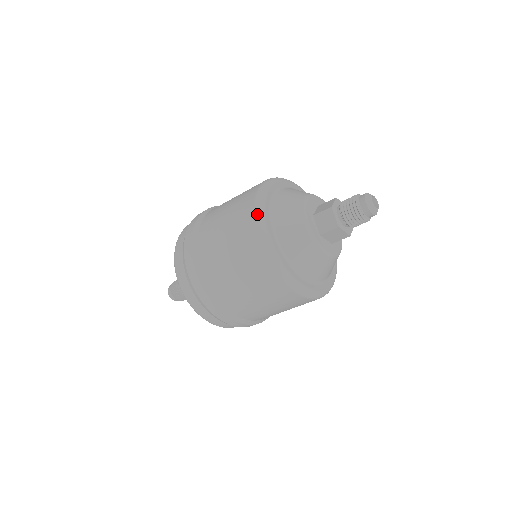
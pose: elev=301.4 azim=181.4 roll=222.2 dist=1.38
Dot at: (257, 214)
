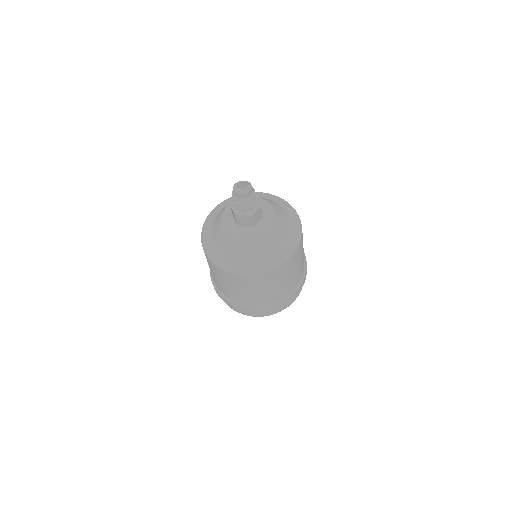
Dot at: (221, 268)
